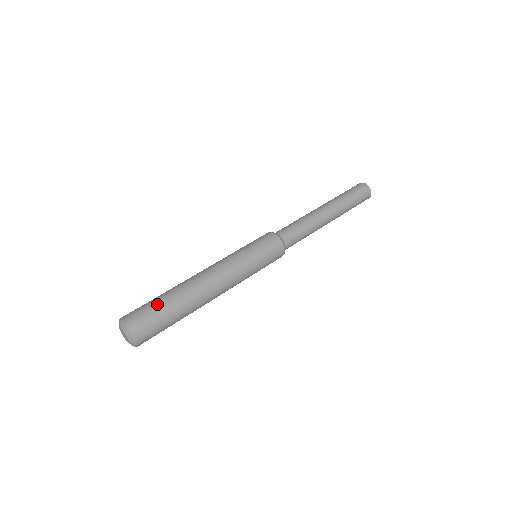
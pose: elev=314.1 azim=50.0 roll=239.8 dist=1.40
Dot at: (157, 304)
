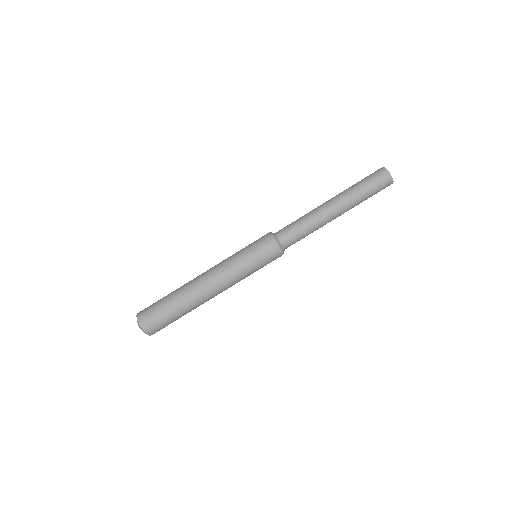
Dot at: (162, 305)
